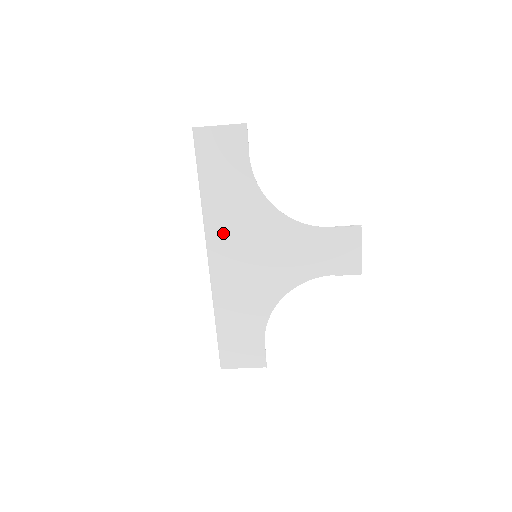
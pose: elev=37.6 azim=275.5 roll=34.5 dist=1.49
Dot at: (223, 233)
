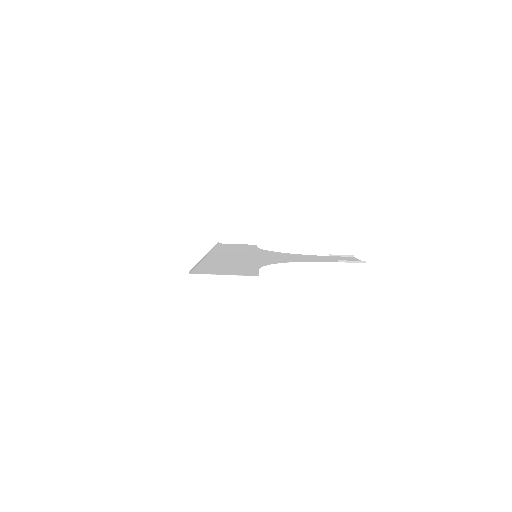
Dot at: (227, 252)
